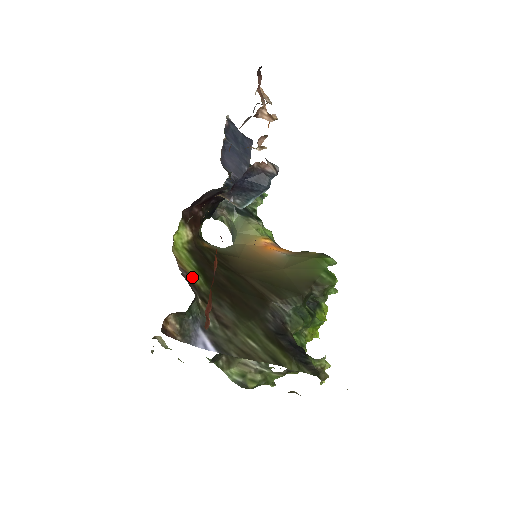
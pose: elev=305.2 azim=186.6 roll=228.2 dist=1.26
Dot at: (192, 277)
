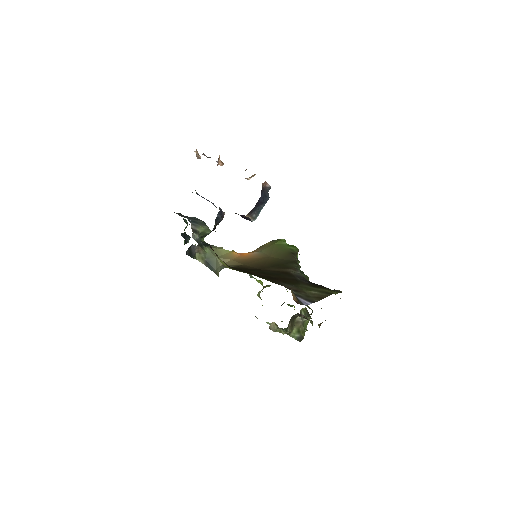
Dot at: occluded
